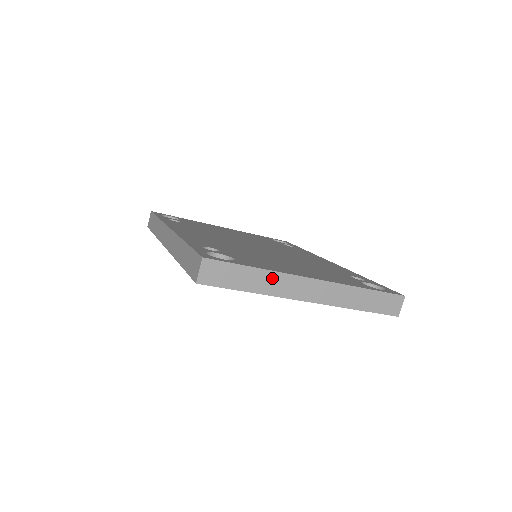
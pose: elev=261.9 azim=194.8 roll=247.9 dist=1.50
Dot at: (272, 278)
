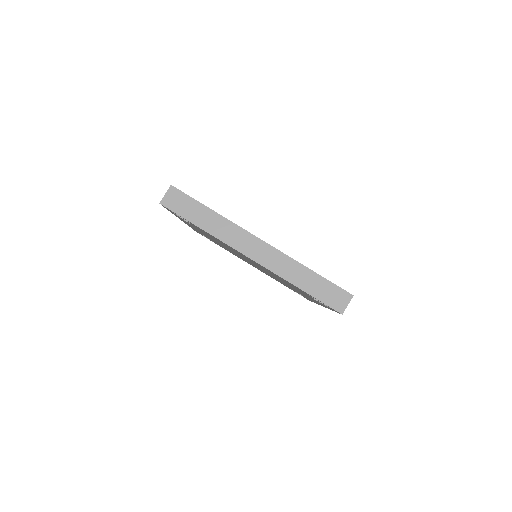
Dot at: (223, 224)
